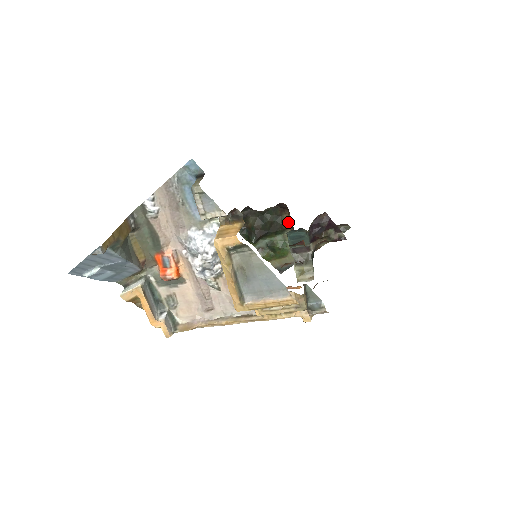
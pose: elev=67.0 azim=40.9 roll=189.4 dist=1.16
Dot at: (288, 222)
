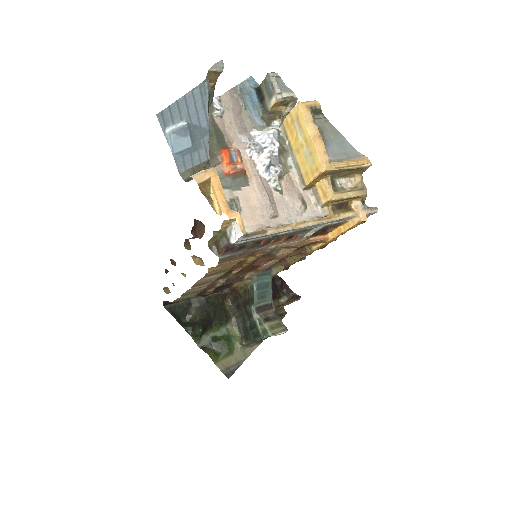
Dot at: (230, 311)
